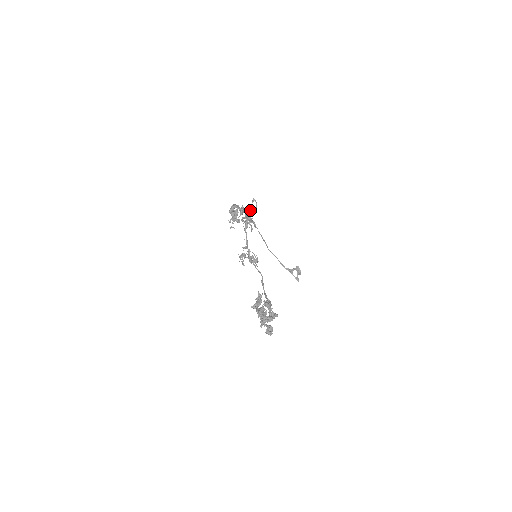
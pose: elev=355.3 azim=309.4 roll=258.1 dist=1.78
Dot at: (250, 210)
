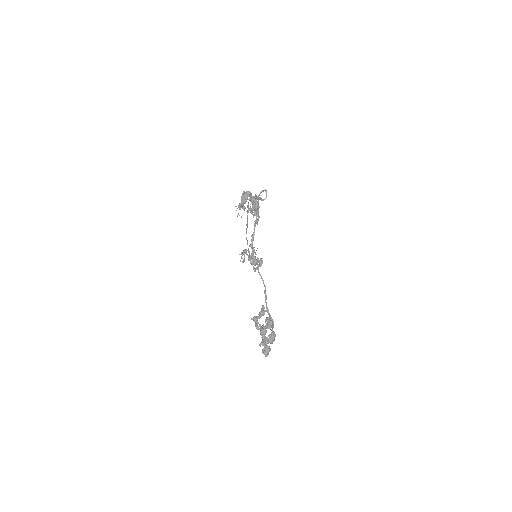
Dot at: occluded
